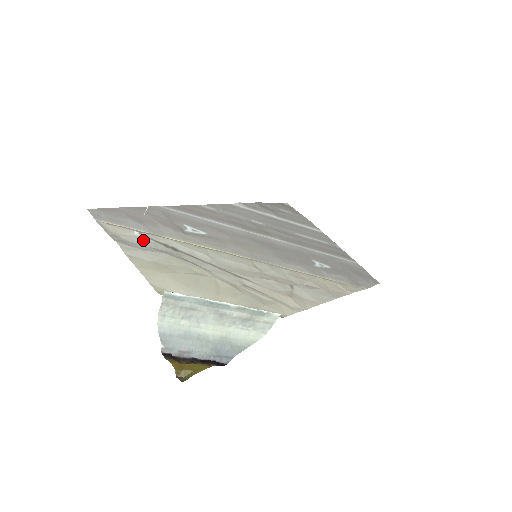
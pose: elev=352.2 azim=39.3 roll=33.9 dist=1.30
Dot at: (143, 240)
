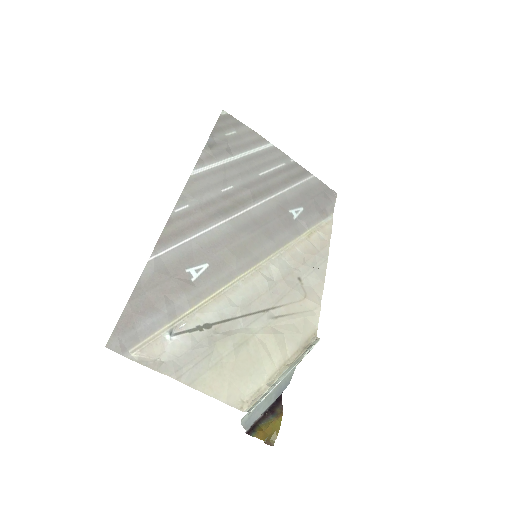
Dot at: (181, 343)
